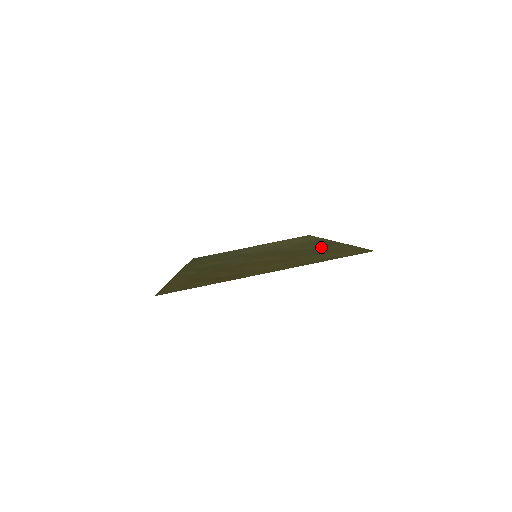
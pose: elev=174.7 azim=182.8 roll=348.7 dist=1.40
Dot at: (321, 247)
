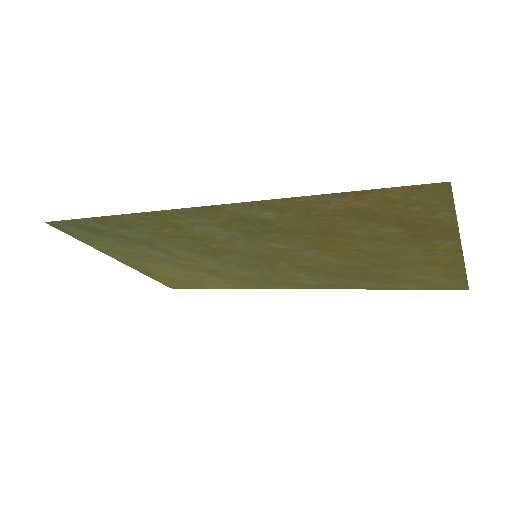
Dot at: (339, 281)
